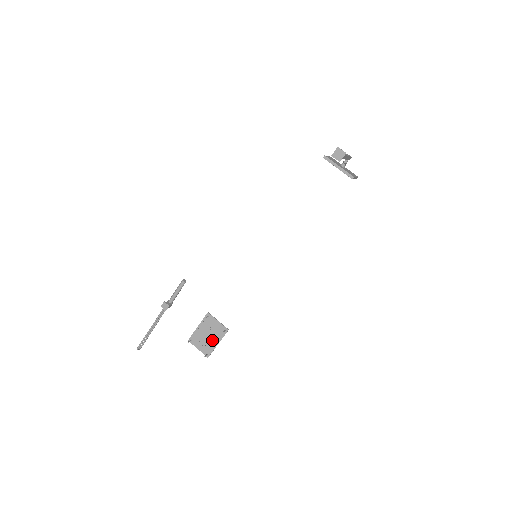
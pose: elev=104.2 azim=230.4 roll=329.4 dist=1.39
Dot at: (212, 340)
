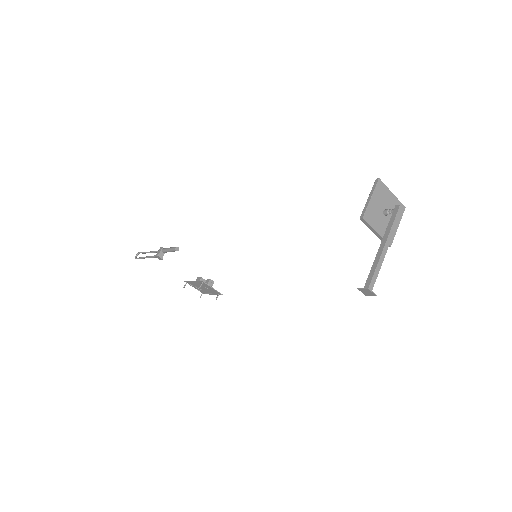
Dot at: (207, 291)
